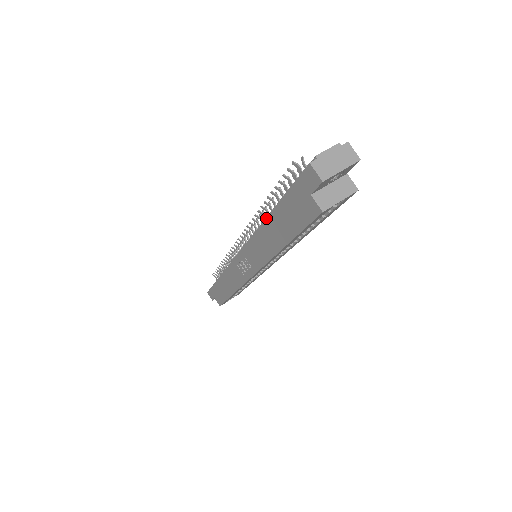
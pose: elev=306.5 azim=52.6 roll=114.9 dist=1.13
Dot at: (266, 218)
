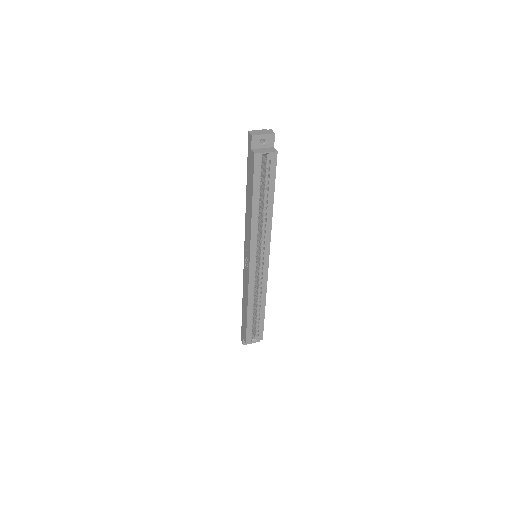
Dot at: (246, 194)
